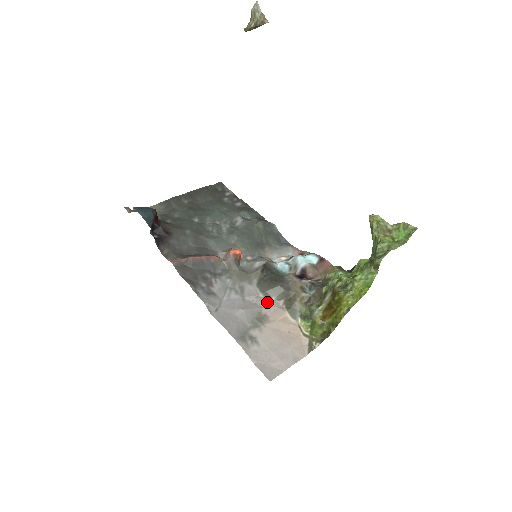
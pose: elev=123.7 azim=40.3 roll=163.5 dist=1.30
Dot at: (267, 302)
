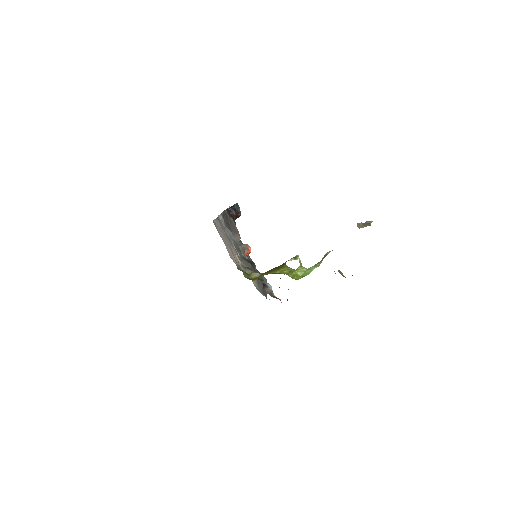
Dot at: (238, 256)
